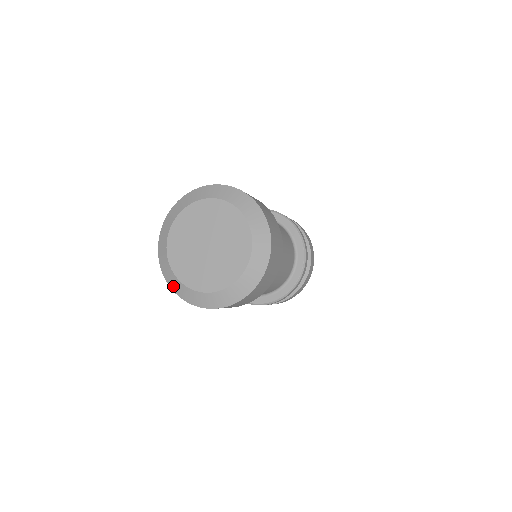
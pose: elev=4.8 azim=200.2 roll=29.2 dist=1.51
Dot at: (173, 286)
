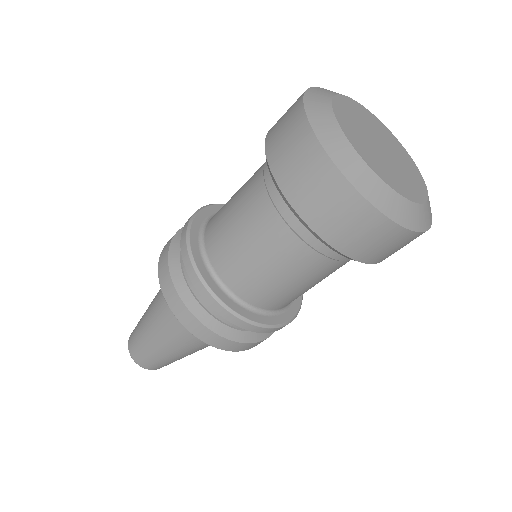
Dot at: (394, 212)
